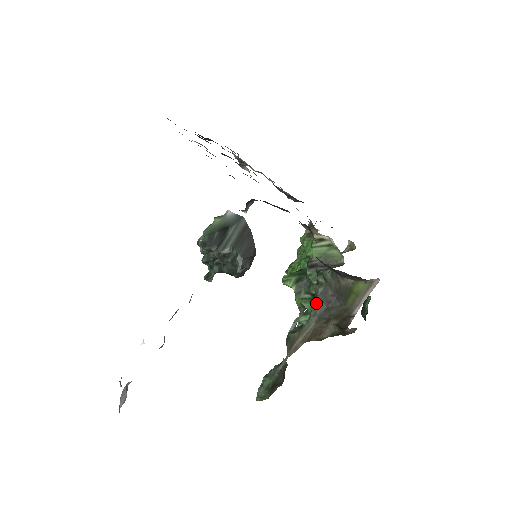
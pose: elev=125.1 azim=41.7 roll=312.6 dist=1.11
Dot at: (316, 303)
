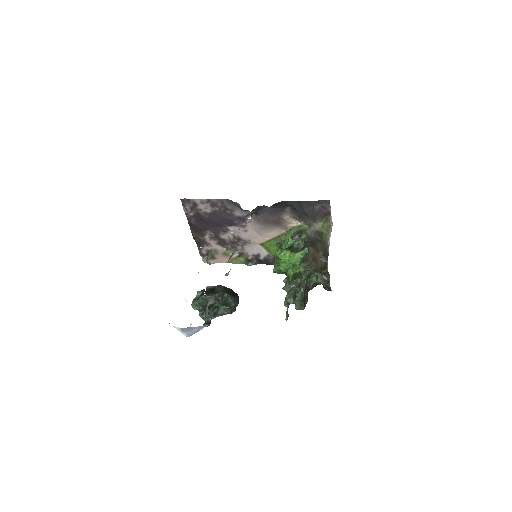
Dot at: (308, 242)
